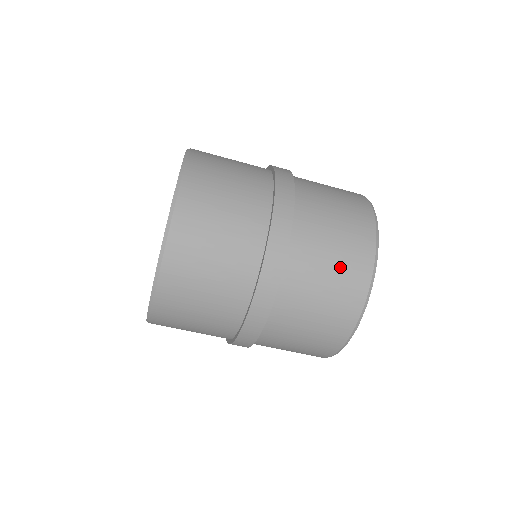
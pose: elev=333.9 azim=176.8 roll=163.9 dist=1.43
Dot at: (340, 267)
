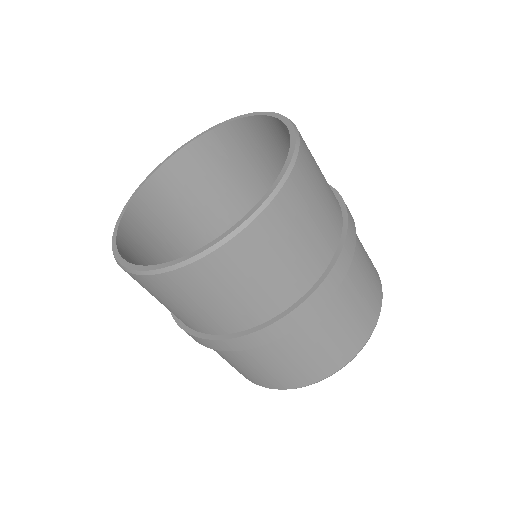
Dot at: (246, 372)
